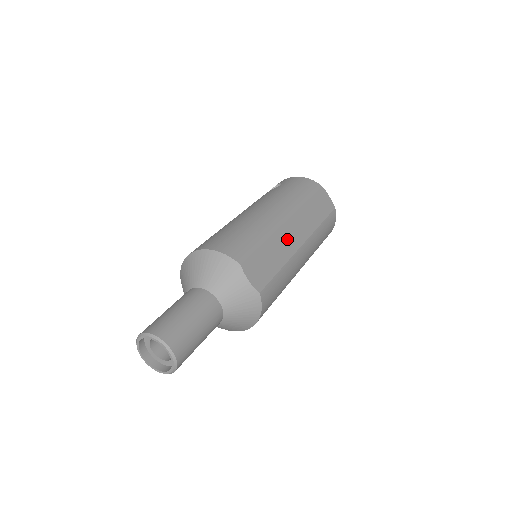
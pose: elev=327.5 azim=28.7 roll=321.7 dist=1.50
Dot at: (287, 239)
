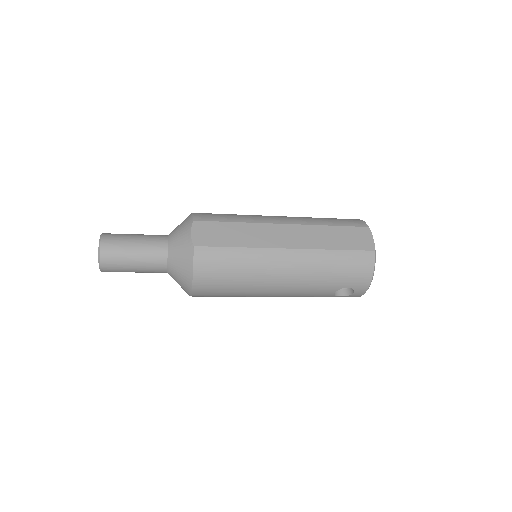
Dot at: (268, 235)
